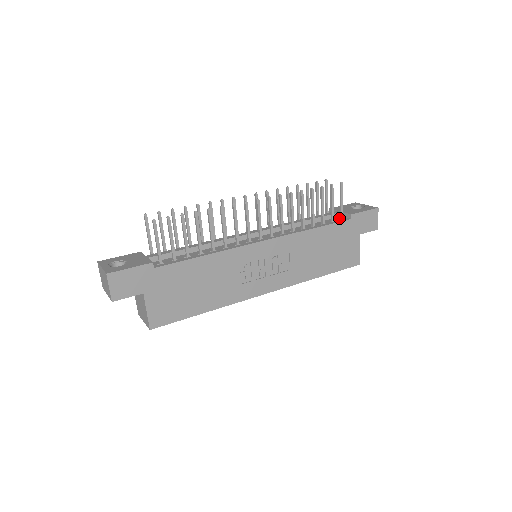
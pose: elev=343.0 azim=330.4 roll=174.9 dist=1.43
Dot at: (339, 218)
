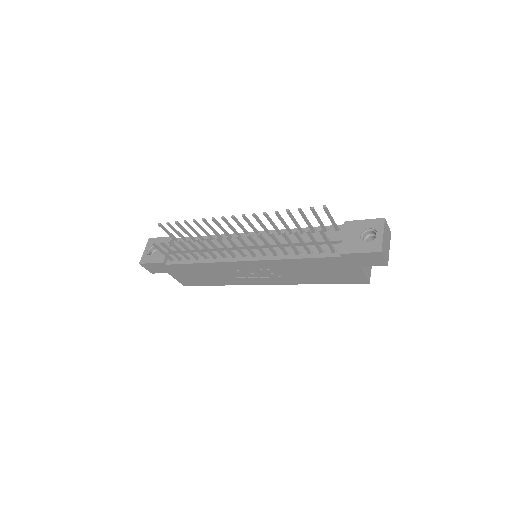
Dot at: (334, 247)
